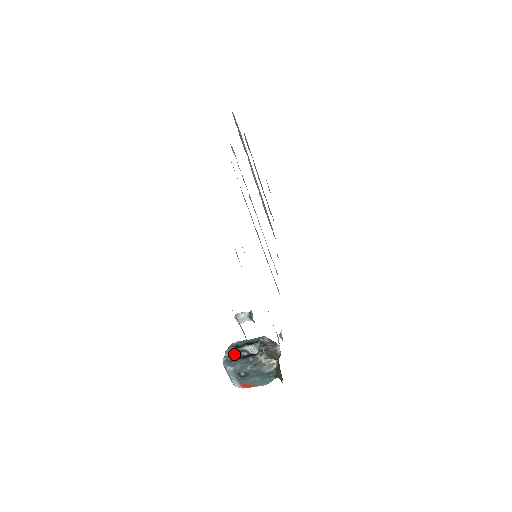
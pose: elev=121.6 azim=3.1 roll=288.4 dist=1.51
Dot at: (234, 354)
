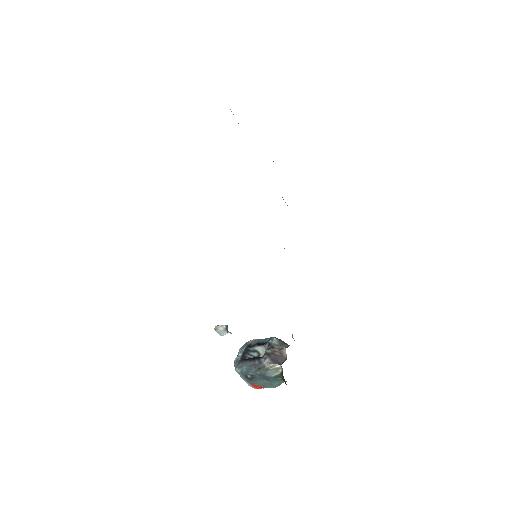
Dot at: (244, 355)
